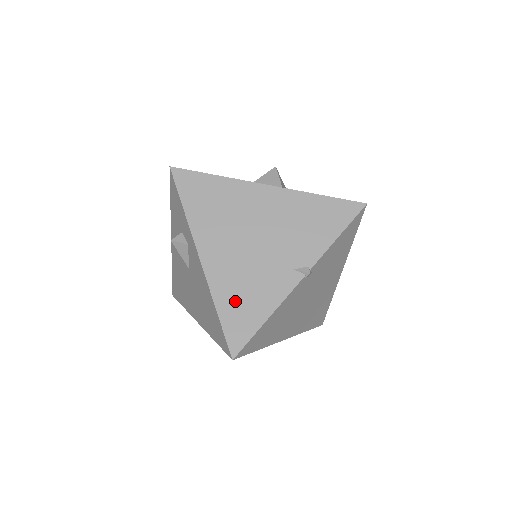
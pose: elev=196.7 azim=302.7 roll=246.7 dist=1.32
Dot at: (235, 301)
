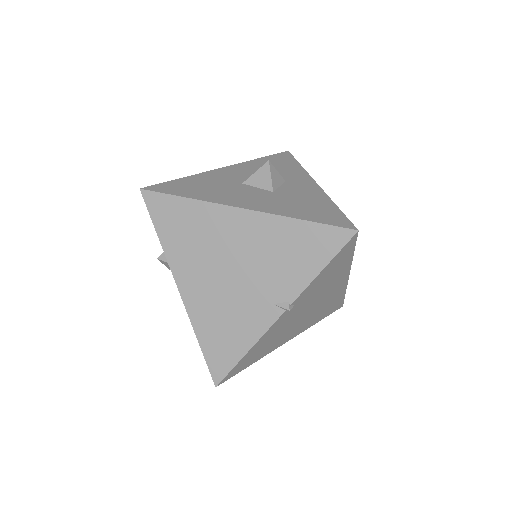
Dot at: (215, 333)
